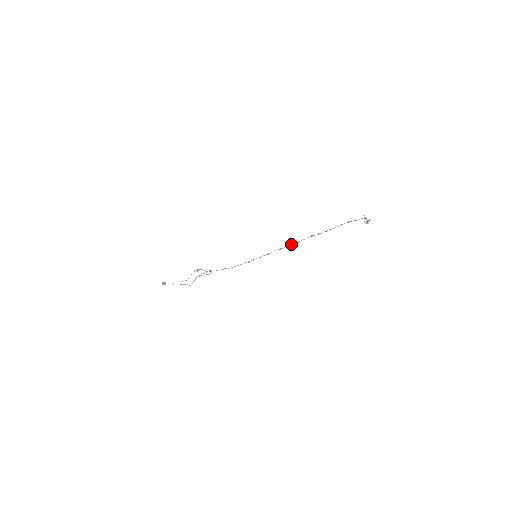
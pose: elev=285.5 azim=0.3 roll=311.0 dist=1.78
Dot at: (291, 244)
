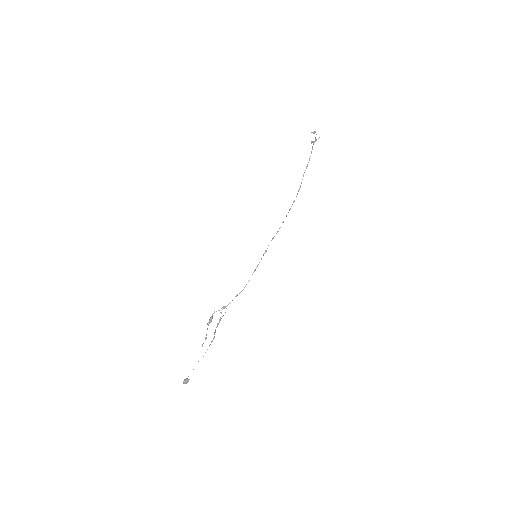
Dot at: (279, 228)
